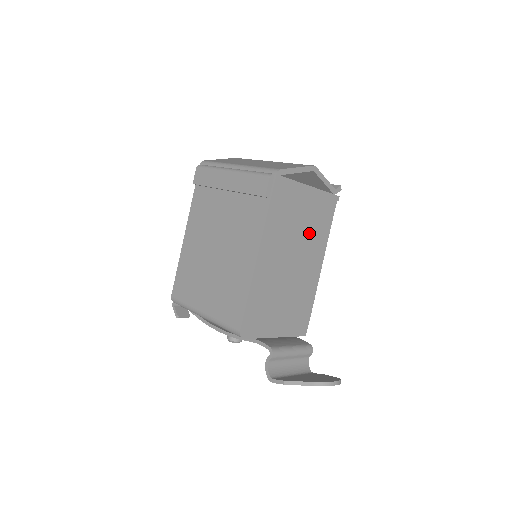
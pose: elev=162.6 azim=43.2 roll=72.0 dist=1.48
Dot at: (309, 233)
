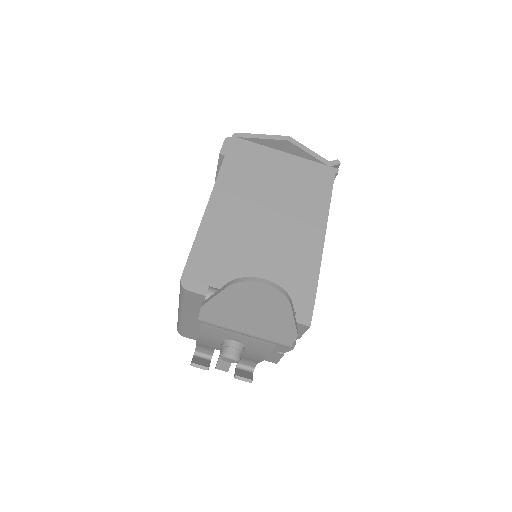
Dot at: (292, 197)
